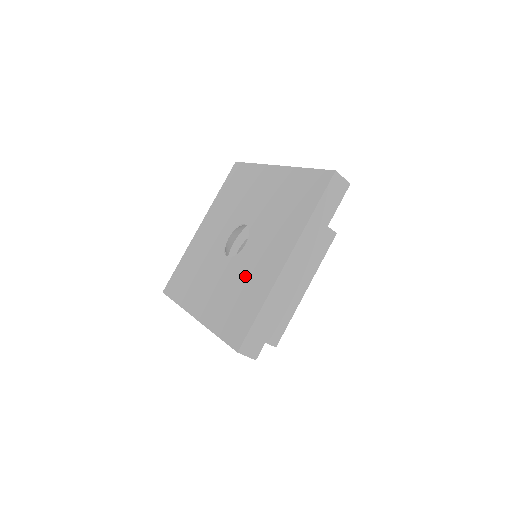
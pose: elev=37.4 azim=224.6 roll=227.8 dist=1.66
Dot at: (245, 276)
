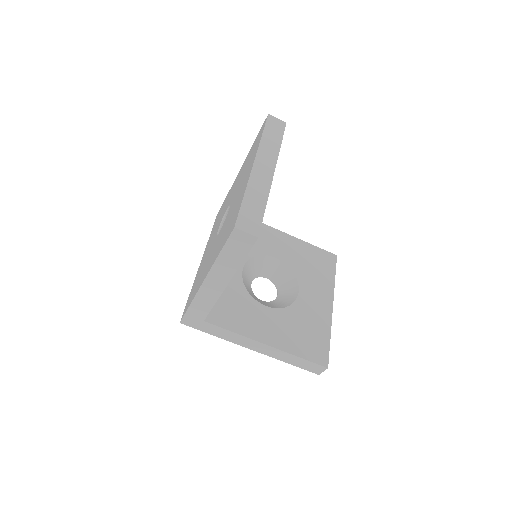
Dot at: (231, 211)
